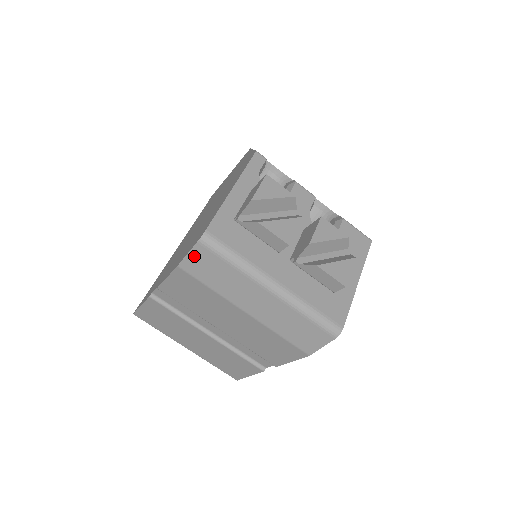
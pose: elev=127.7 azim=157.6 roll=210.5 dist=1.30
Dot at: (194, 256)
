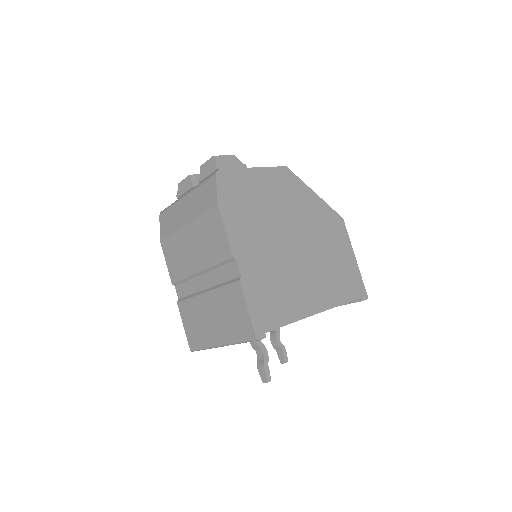
Dot at: (161, 225)
